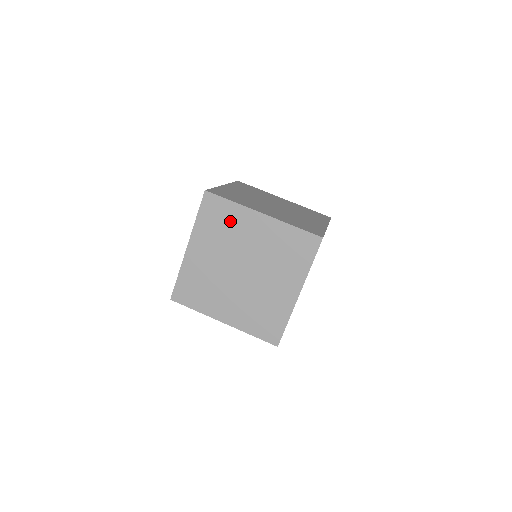
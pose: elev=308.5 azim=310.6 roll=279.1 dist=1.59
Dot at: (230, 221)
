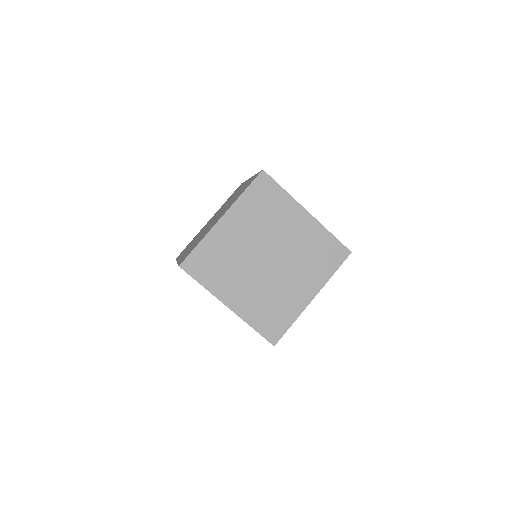
Dot at: occluded
